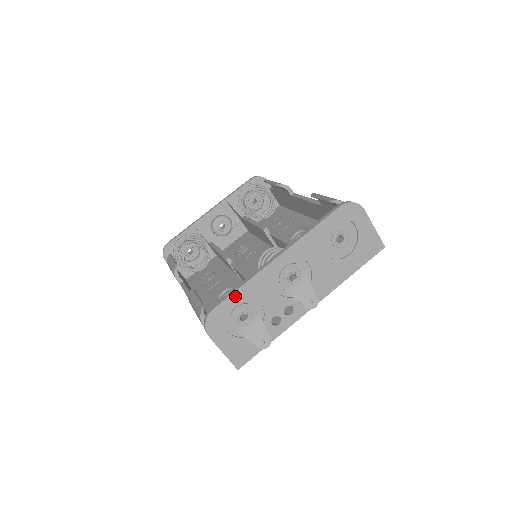
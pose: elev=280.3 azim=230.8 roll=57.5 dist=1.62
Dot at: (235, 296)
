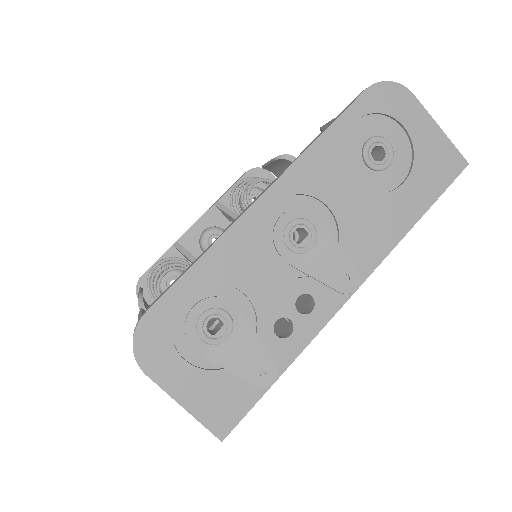
Dot at: (187, 282)
